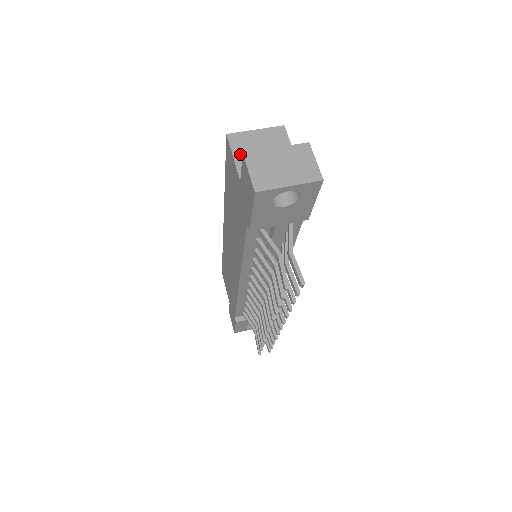
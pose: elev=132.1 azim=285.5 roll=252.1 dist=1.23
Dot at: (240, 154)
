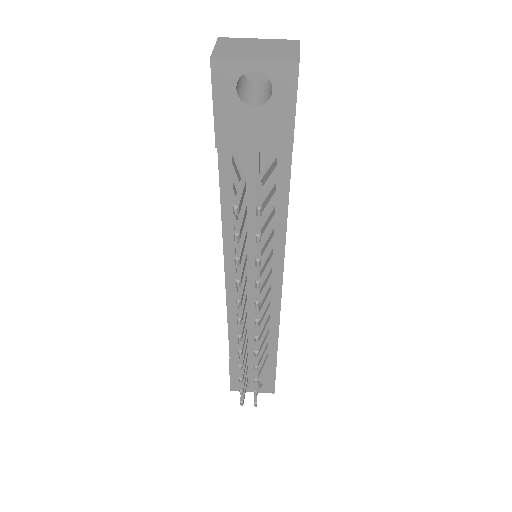
Dot at: occluded
